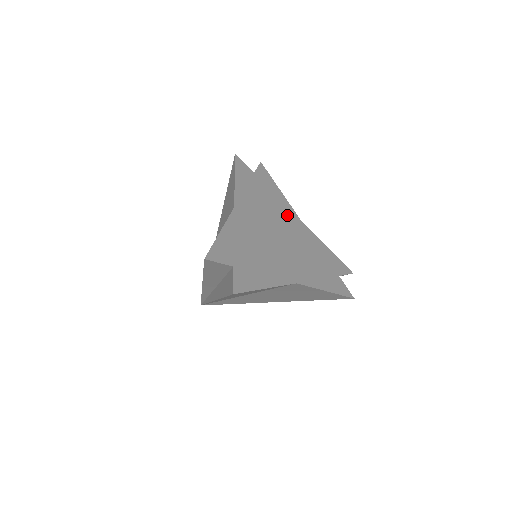
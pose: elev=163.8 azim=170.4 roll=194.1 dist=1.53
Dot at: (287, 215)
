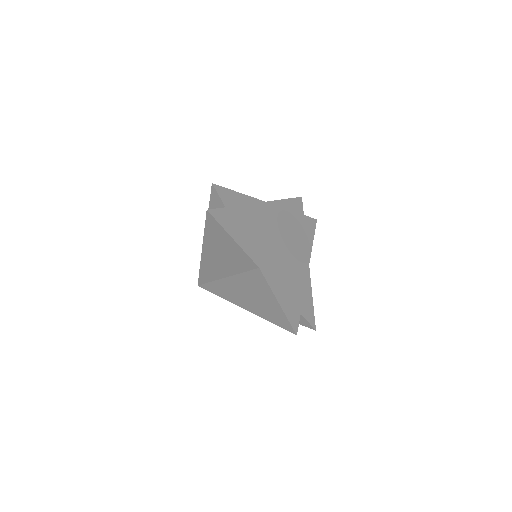
Dot at: (301, 250)
